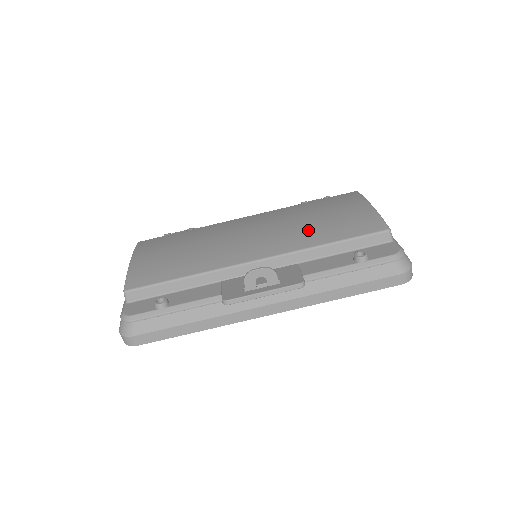
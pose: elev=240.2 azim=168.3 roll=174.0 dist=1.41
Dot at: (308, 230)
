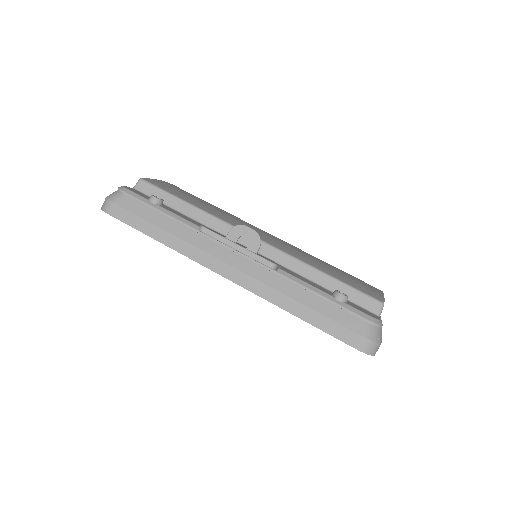
Dot at: (314, 260)
